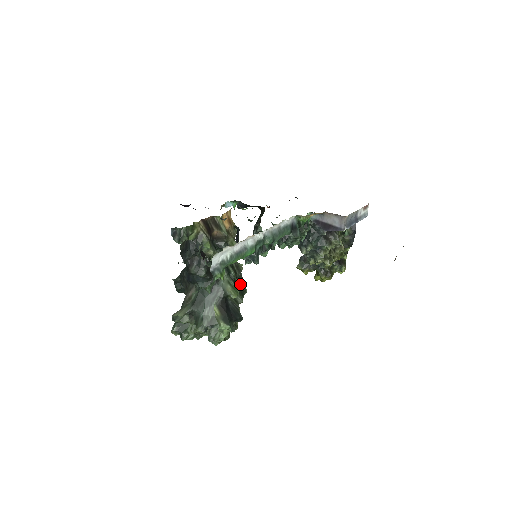
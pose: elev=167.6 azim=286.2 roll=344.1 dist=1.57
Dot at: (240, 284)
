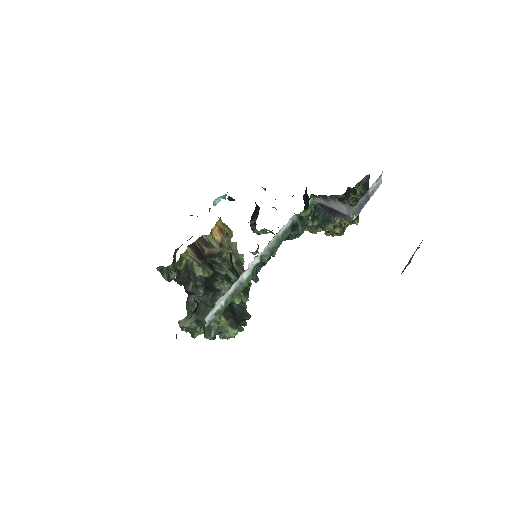
Dot at: occluded
